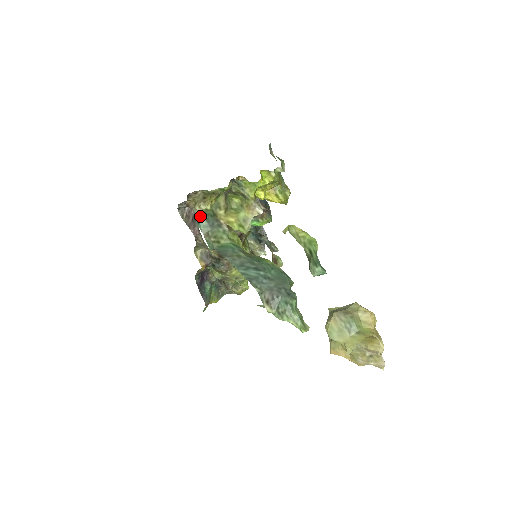
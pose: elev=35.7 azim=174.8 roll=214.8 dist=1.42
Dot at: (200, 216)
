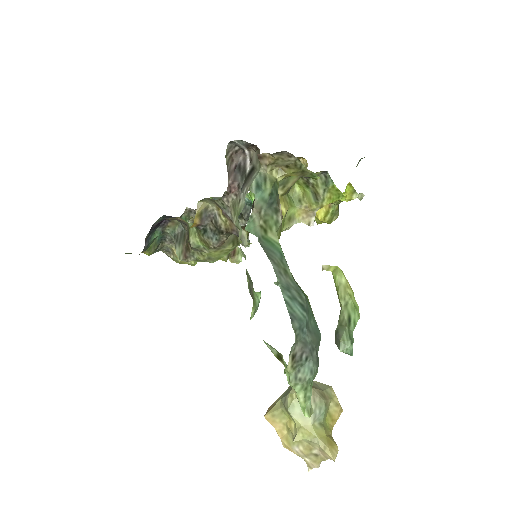
Dot at: (267, 183)
